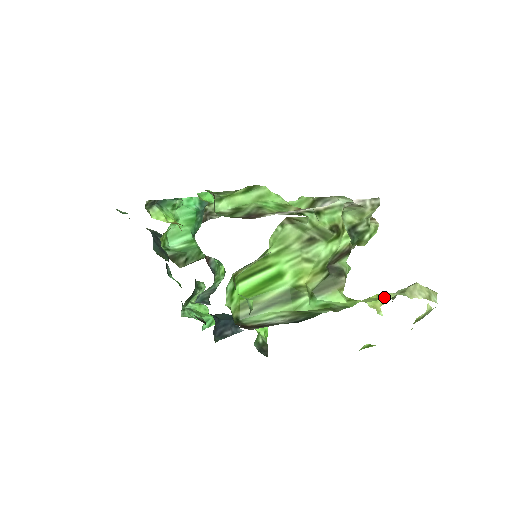
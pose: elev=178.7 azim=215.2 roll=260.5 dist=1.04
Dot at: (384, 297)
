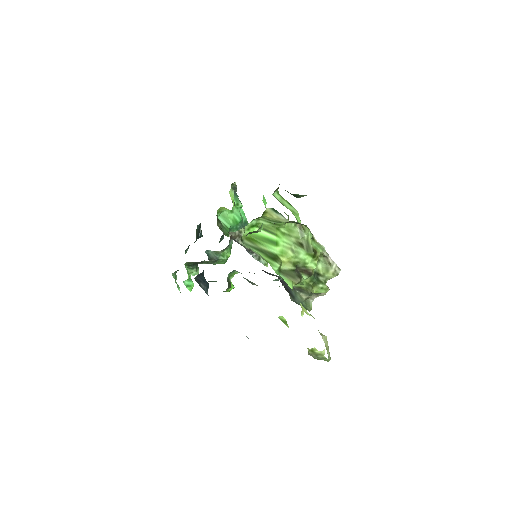
Dot at: occluded
